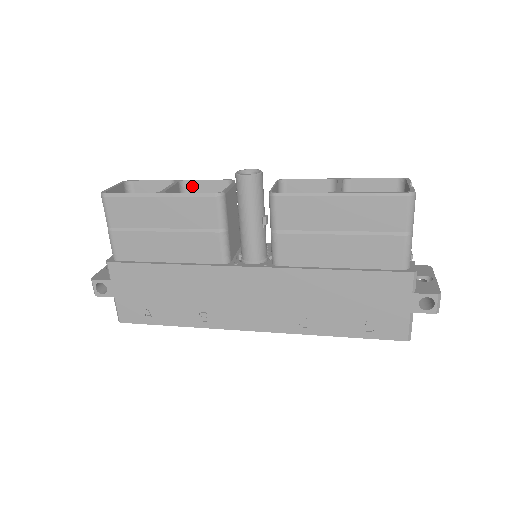
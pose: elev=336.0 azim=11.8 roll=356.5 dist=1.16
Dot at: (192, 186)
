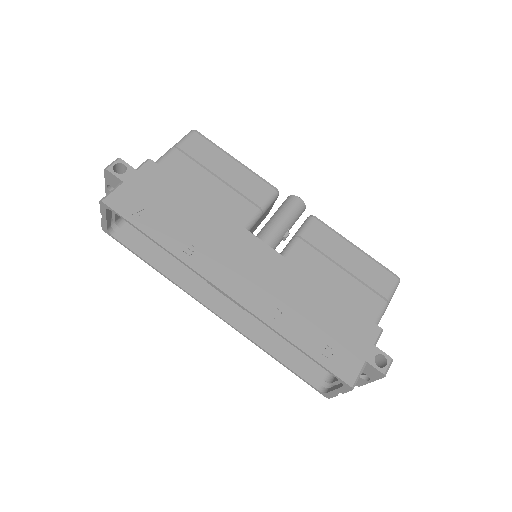
Dot at: occluded
